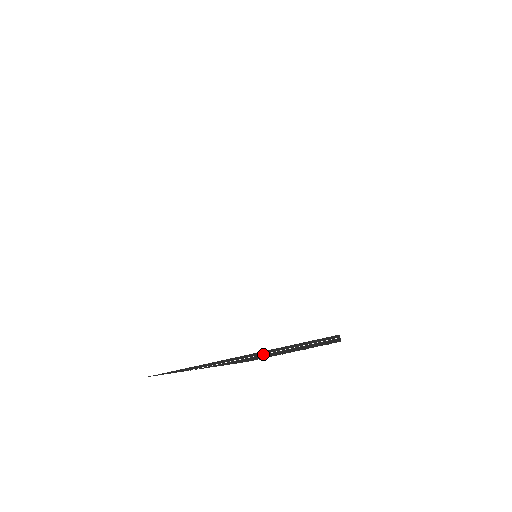
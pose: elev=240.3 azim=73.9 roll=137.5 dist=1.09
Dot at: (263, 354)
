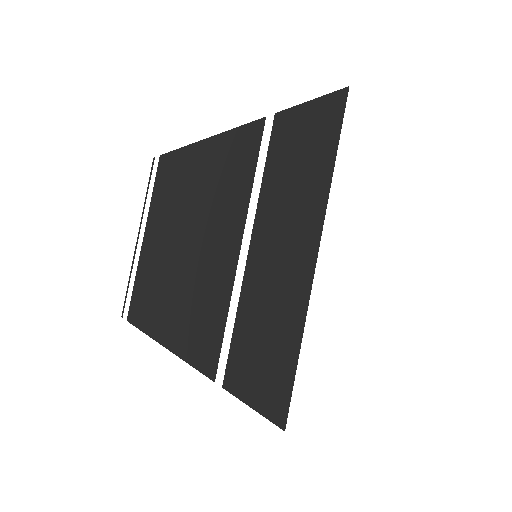
Dot at: occluded
